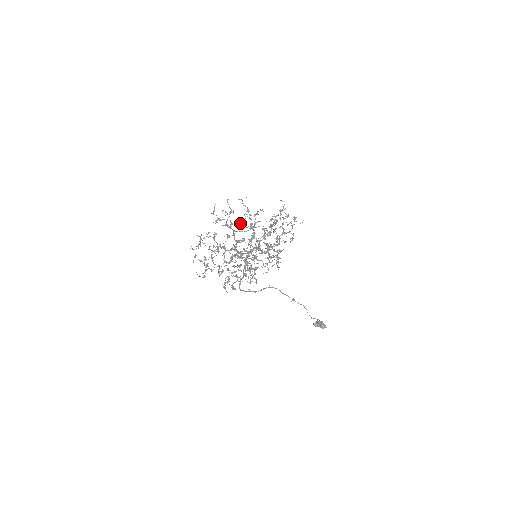
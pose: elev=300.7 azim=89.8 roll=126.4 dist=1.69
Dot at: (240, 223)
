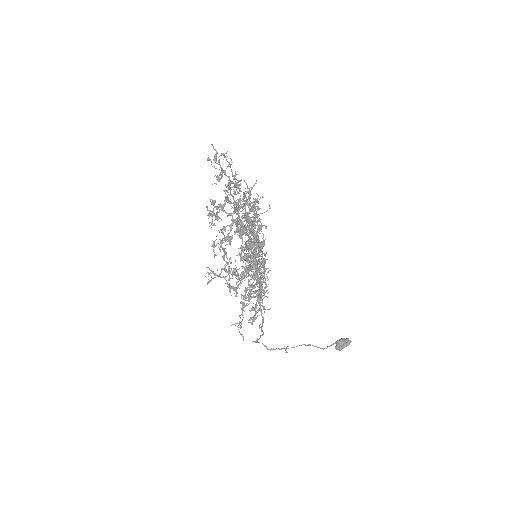
Dot at: occluded
